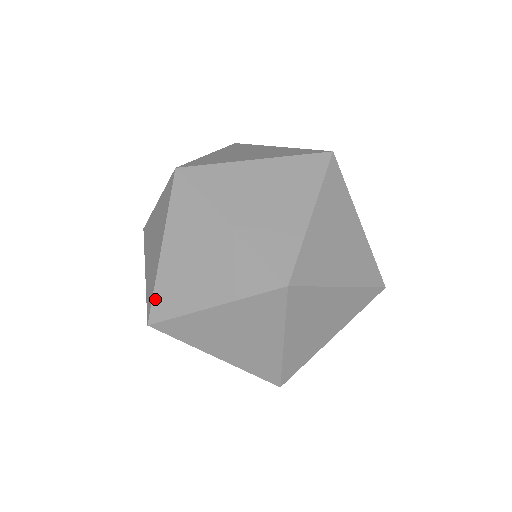
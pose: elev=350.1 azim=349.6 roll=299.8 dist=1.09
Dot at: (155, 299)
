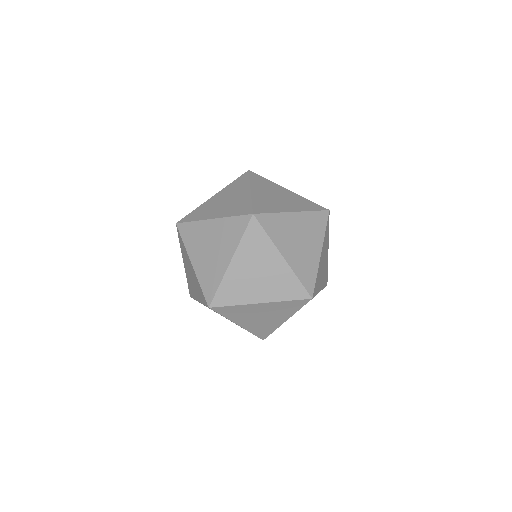
Dot at: (188, 224)
